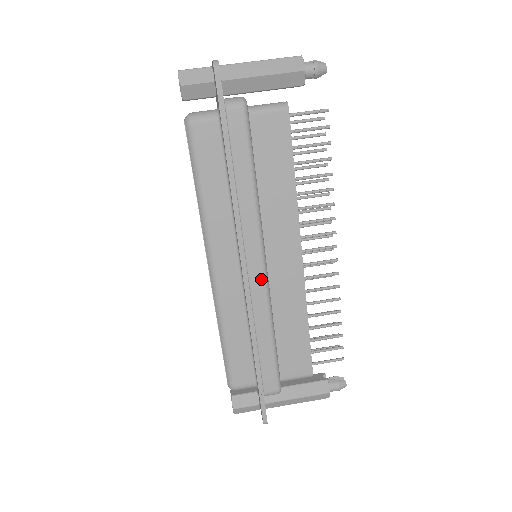
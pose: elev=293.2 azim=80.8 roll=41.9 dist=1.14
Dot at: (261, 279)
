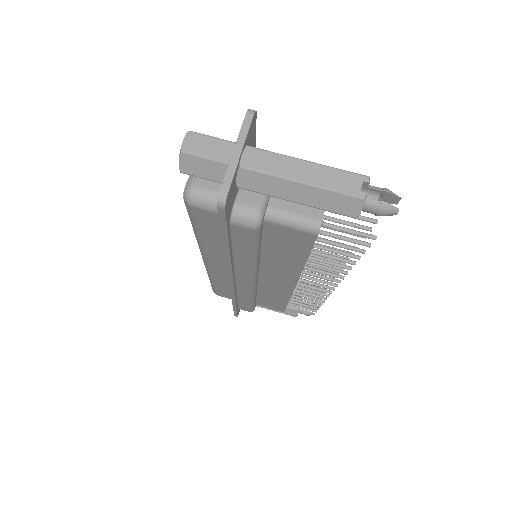
Dot at: (248, 287)
